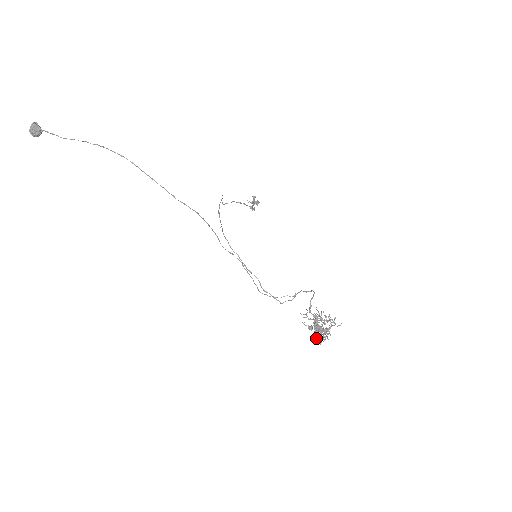
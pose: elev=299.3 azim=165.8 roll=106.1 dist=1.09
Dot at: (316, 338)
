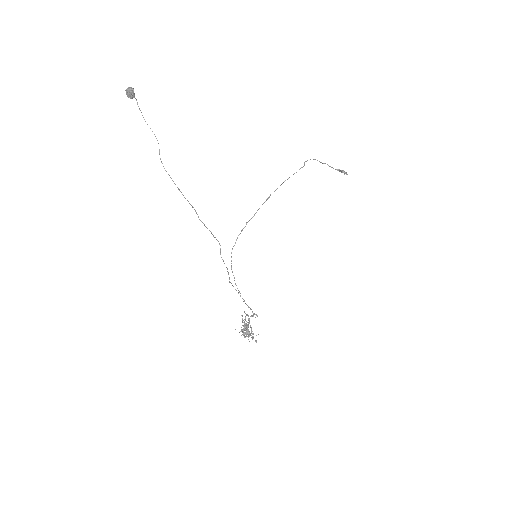
Dot at: occluded
